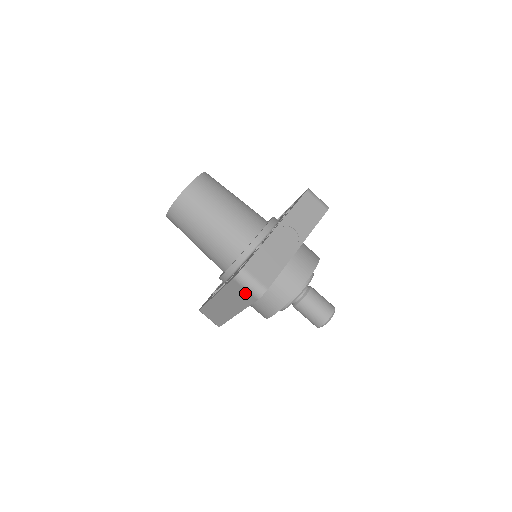
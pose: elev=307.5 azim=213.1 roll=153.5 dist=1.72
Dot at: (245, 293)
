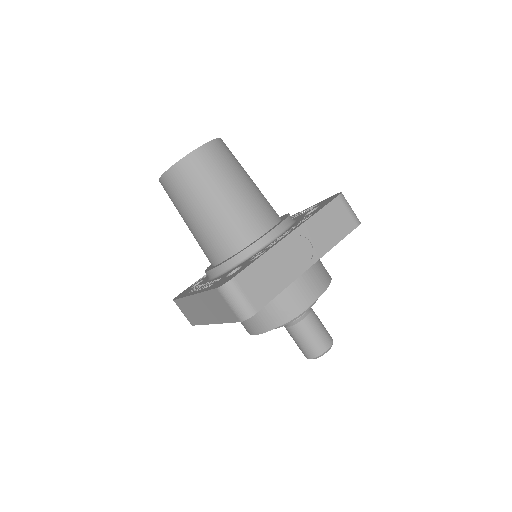
Dot at: (227, 309)
